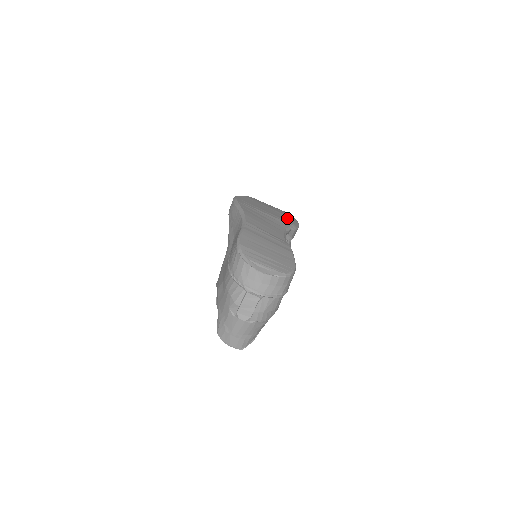
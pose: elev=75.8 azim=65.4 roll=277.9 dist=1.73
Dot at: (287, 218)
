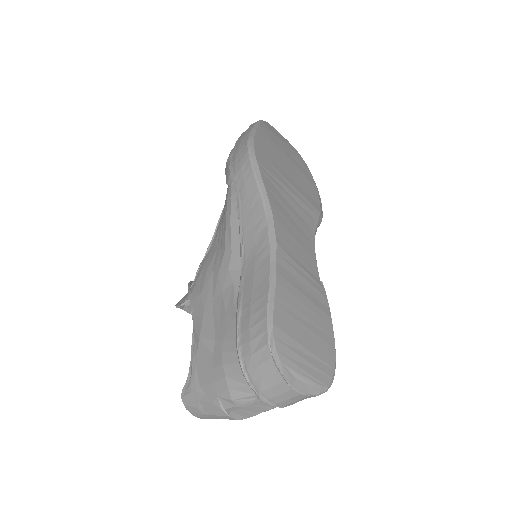
Dot at: (311, 191)
